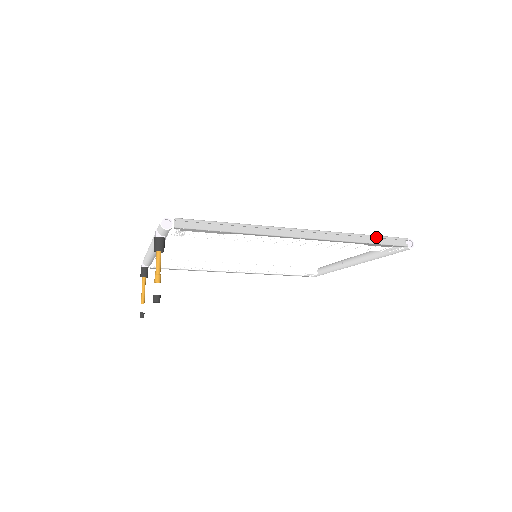
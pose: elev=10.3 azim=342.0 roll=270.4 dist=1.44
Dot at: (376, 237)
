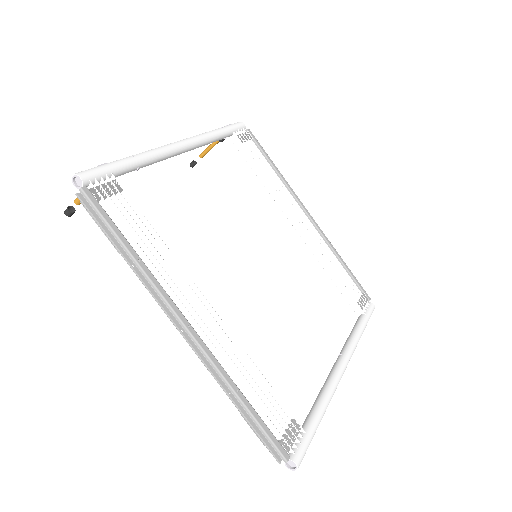
Dot at: (255, 421)
